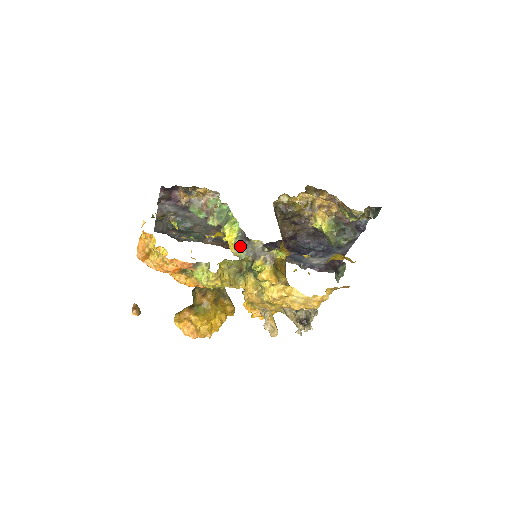
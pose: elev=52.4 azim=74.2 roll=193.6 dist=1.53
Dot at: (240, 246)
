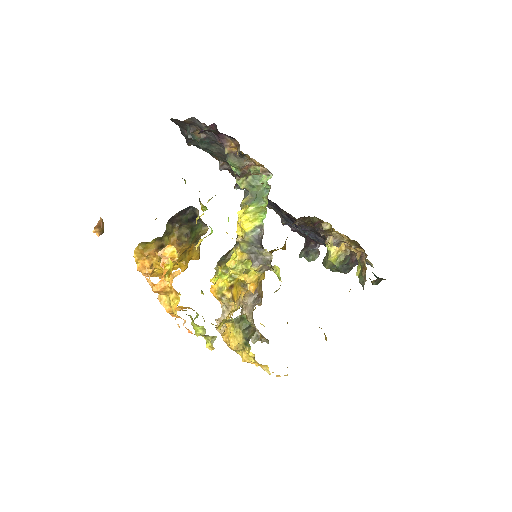
Dot at: (249, 241)
